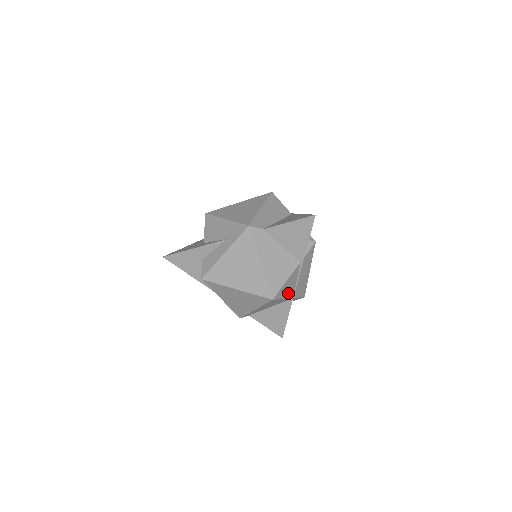
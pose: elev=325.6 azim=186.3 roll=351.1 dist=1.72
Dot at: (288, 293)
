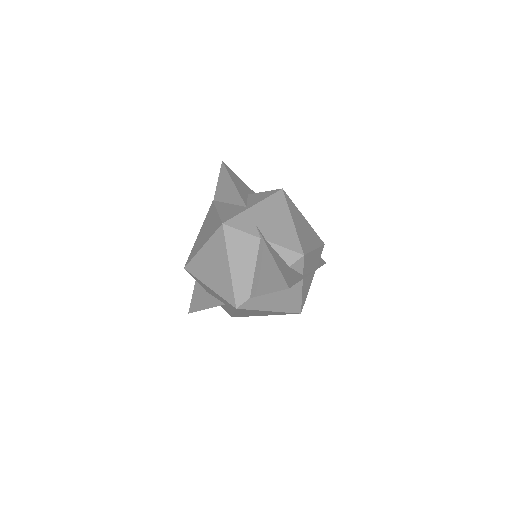
Dot at: (309, 284)
